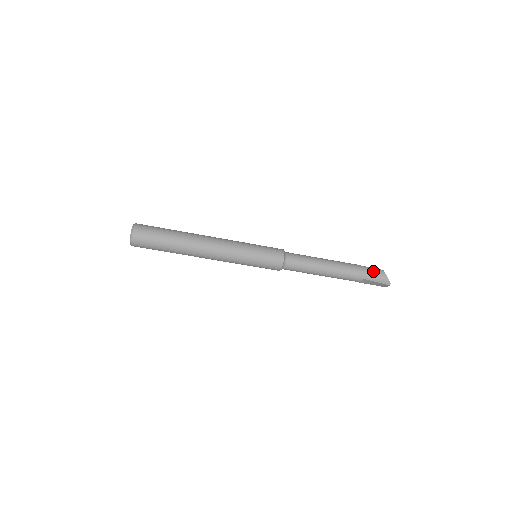
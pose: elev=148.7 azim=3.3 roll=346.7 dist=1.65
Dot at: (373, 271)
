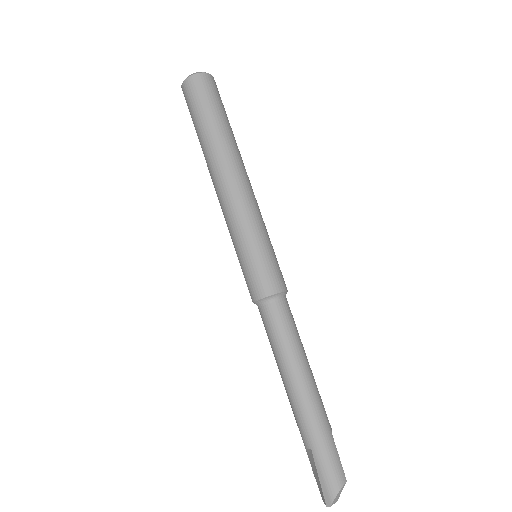
Dot at: (334, 461)
